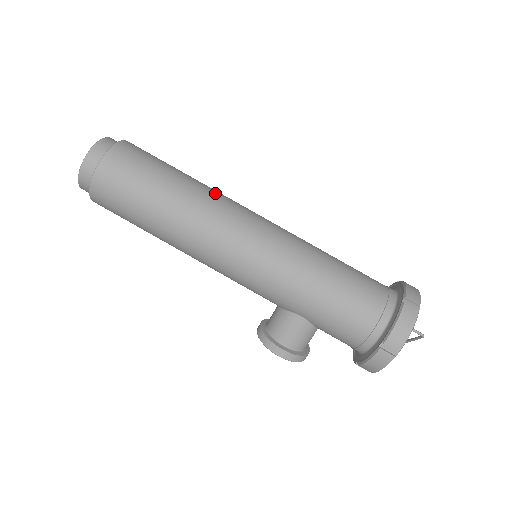
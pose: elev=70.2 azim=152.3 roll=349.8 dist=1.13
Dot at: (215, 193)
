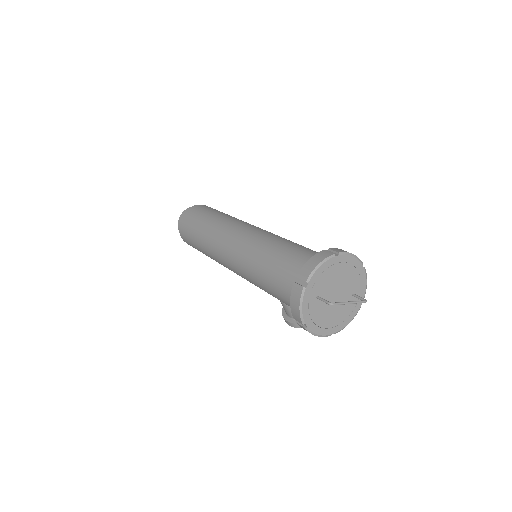
Dot at: (218, 226)
